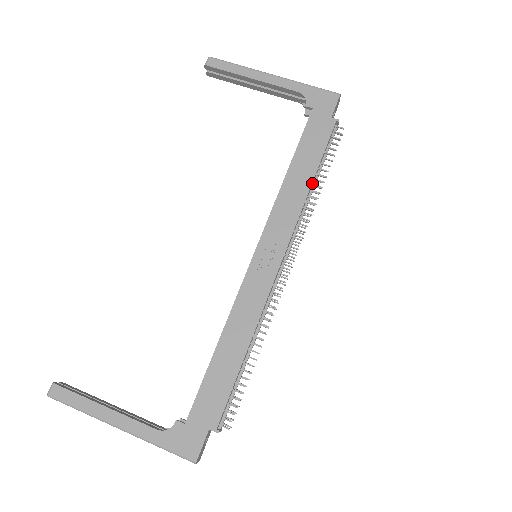
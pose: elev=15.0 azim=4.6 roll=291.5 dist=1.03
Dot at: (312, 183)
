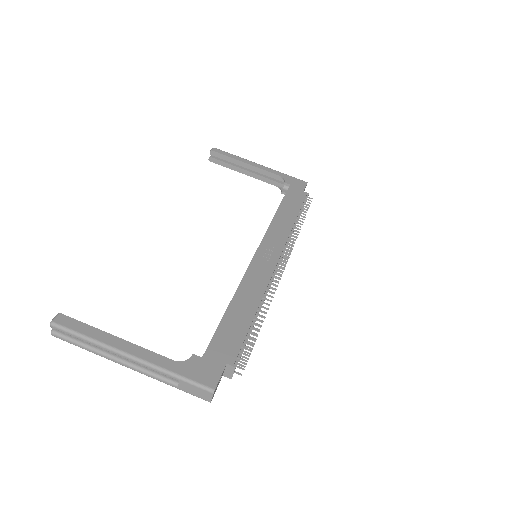
Dot at: (295, 221)
